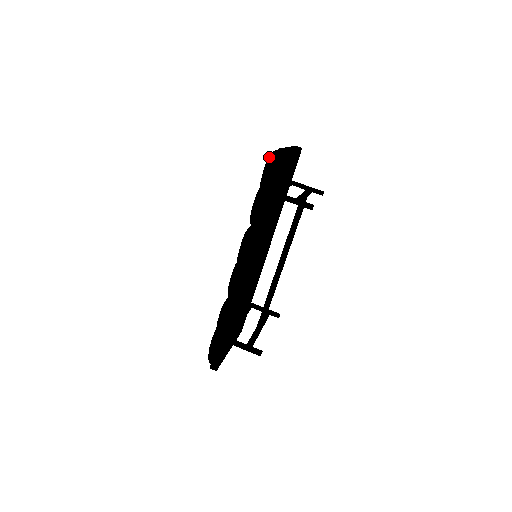
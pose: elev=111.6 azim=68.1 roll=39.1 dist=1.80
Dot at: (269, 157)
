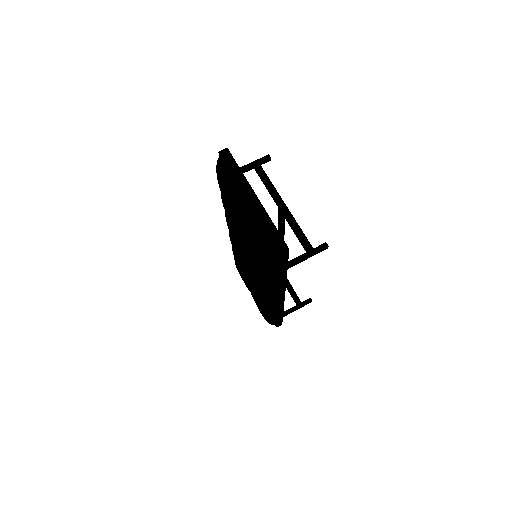
Dot at: (268, 256)
